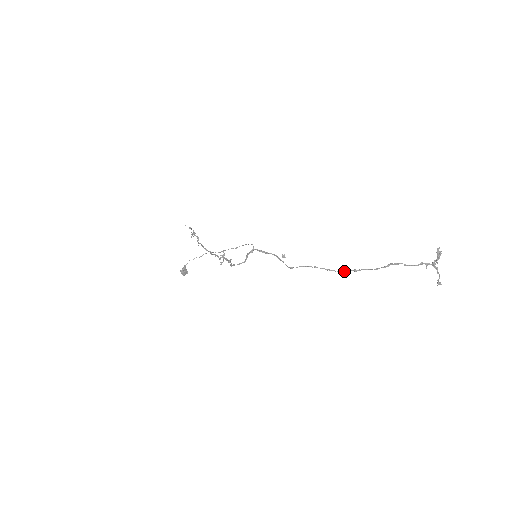
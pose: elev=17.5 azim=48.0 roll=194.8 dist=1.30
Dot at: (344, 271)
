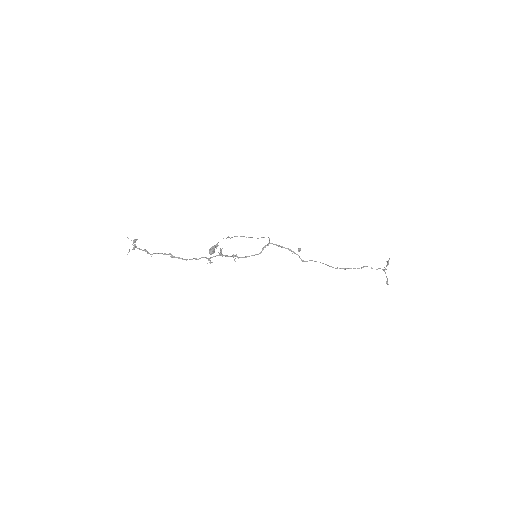
Dot at: (339, 268)
